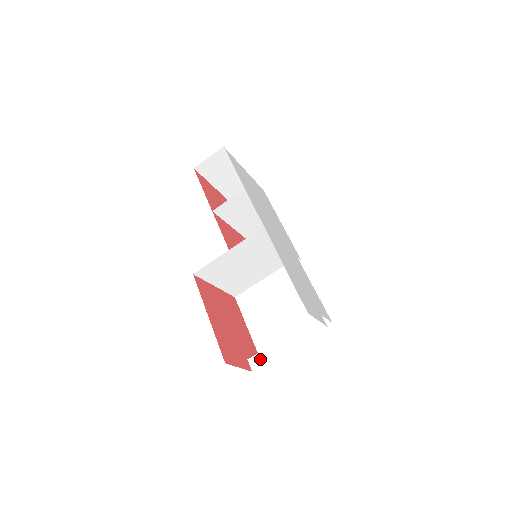
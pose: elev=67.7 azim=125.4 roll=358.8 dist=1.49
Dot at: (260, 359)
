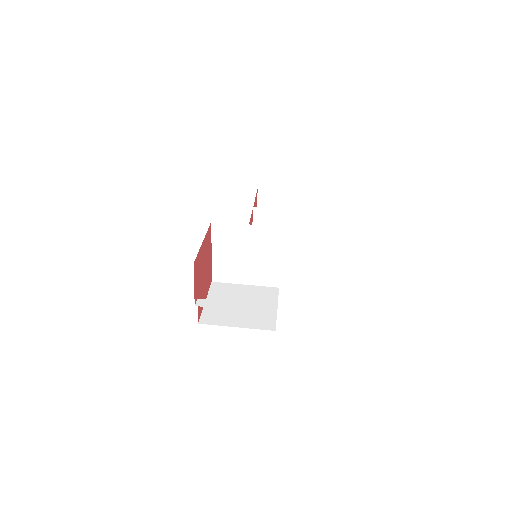
Dot at: (208, 303)
